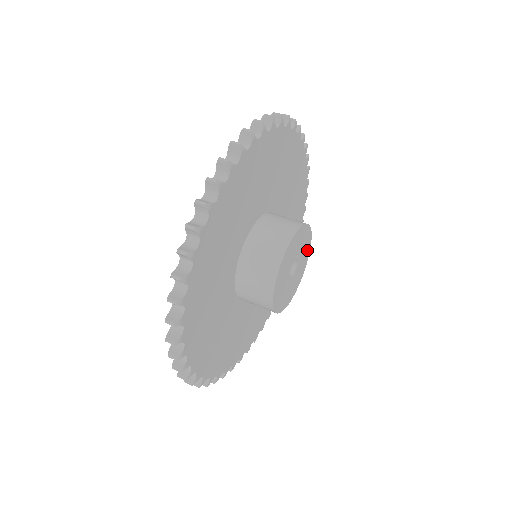
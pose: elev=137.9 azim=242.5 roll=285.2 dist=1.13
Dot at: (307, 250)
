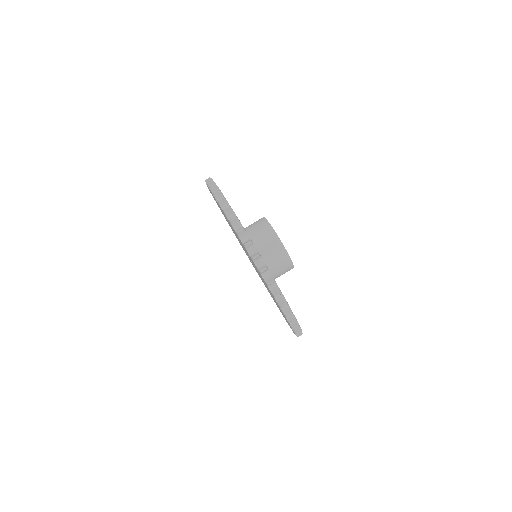
Dot at: occluded
